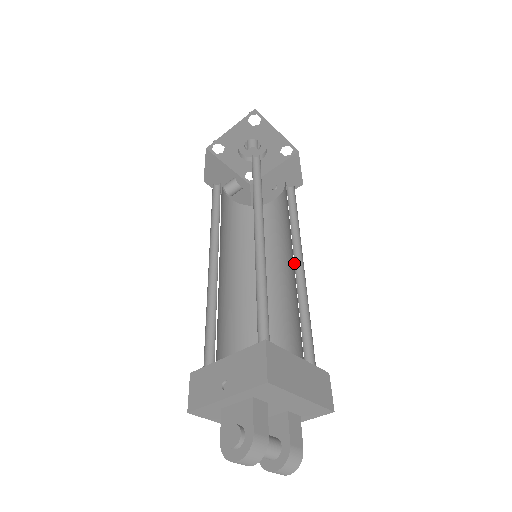
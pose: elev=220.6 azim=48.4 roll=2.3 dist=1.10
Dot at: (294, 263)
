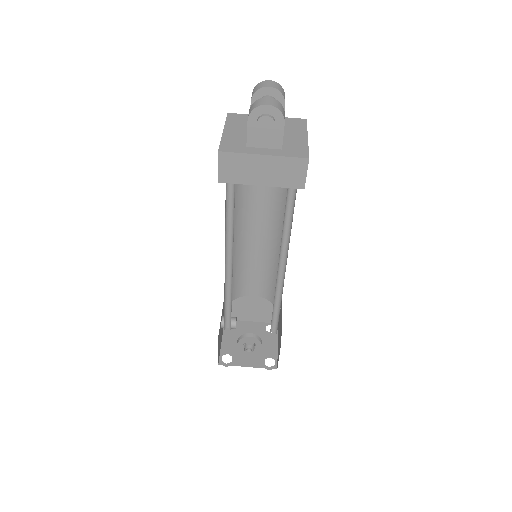
Dot at: (278, 269)
